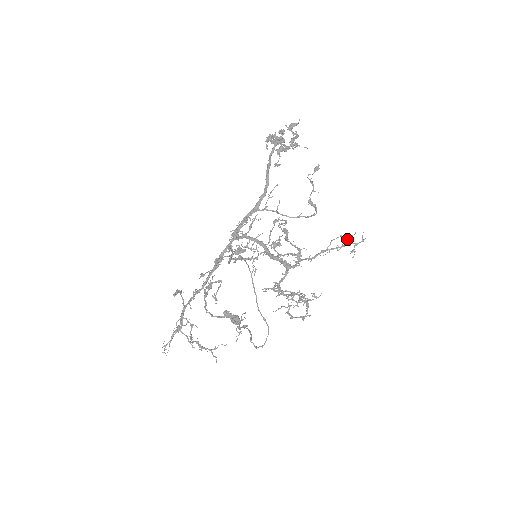
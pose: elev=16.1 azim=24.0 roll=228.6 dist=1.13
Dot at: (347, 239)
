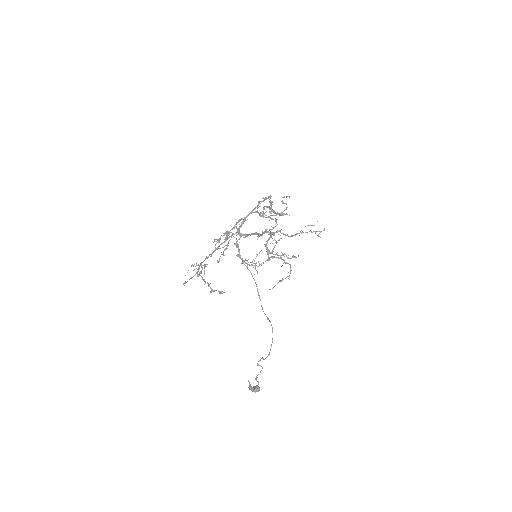
Dot at: occluded
